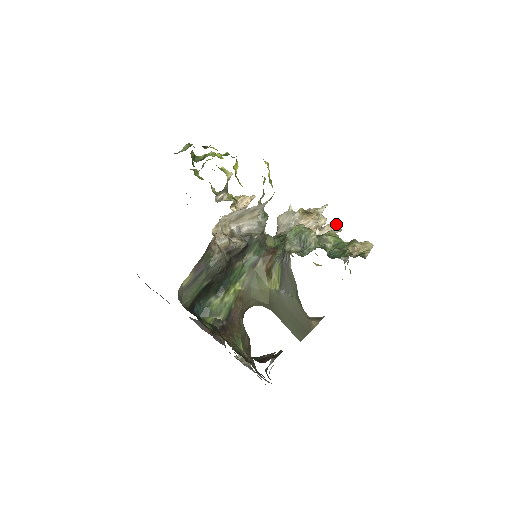
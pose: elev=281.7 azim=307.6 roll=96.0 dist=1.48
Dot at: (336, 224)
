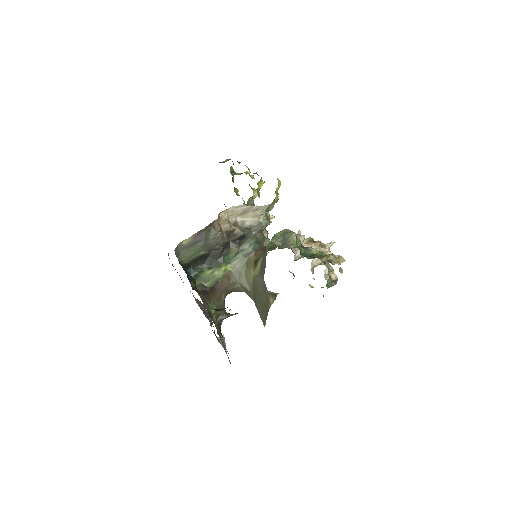
Dot at: (335, 255)
